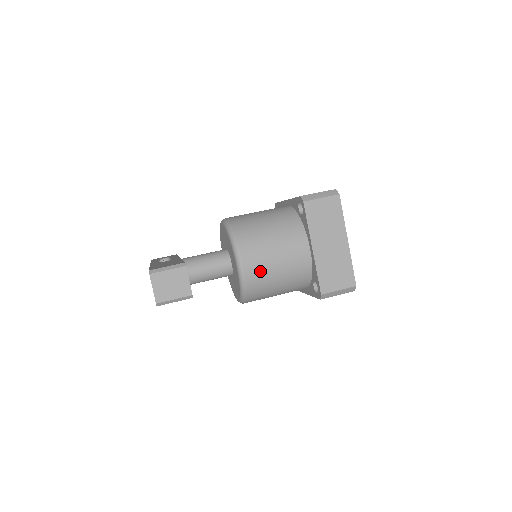
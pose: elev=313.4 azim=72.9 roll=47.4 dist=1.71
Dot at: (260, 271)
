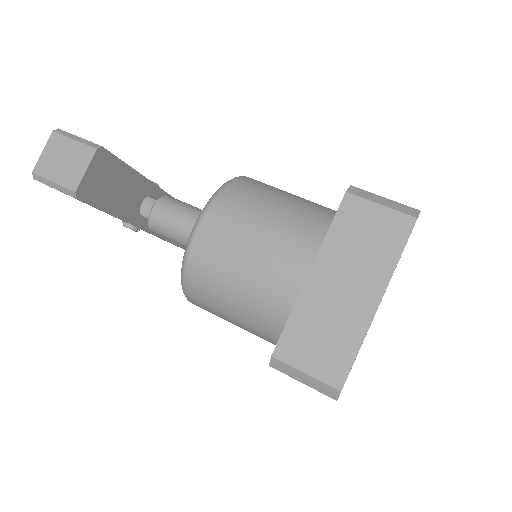
Dot at: (216, 254)
